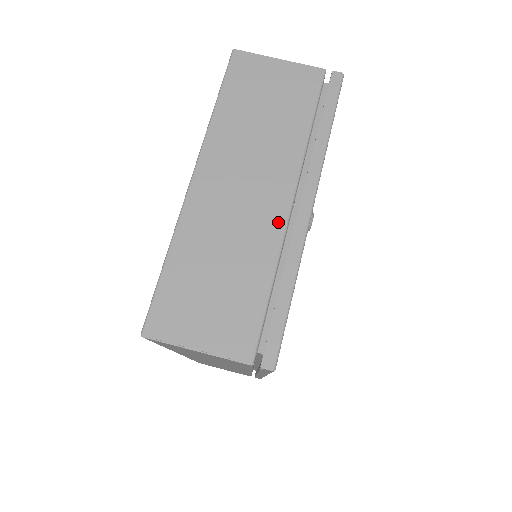
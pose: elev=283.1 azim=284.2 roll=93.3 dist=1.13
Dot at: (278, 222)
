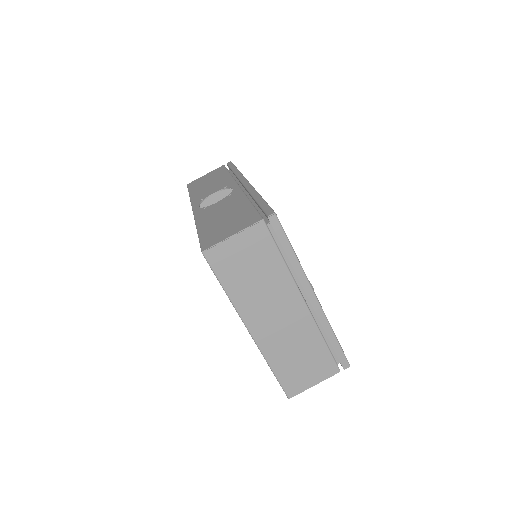
Dot at: (306, 316)
